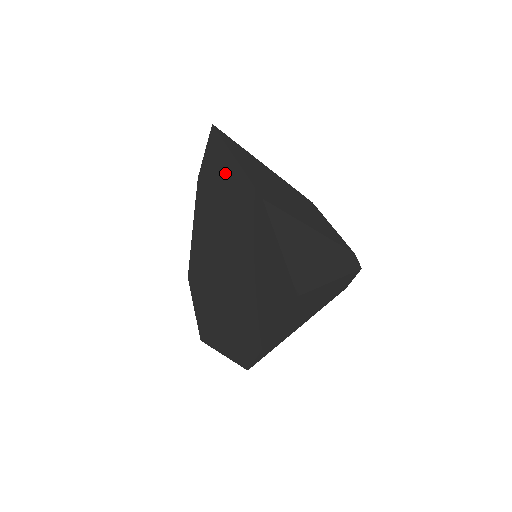
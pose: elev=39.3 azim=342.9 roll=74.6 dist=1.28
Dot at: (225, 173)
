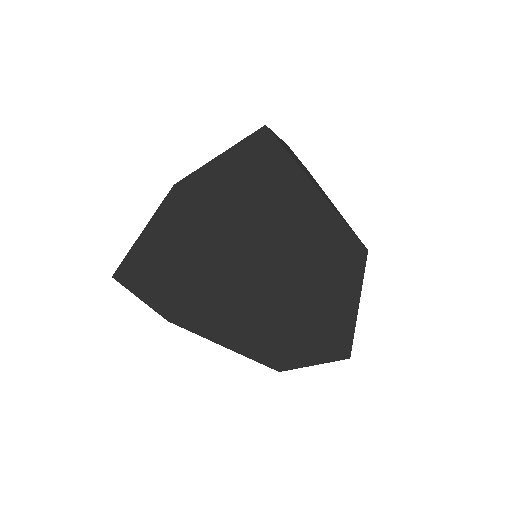
Dot at: (156, 259)
